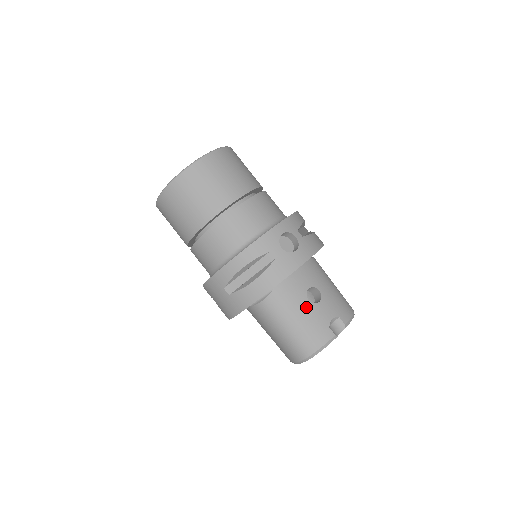
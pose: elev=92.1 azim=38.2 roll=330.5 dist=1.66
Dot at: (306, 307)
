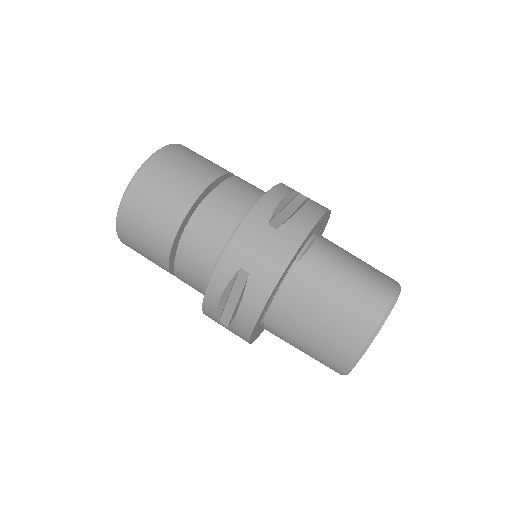
Dot at: occluded
